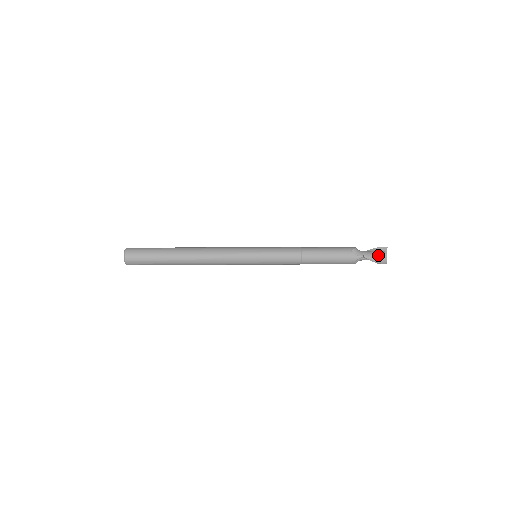
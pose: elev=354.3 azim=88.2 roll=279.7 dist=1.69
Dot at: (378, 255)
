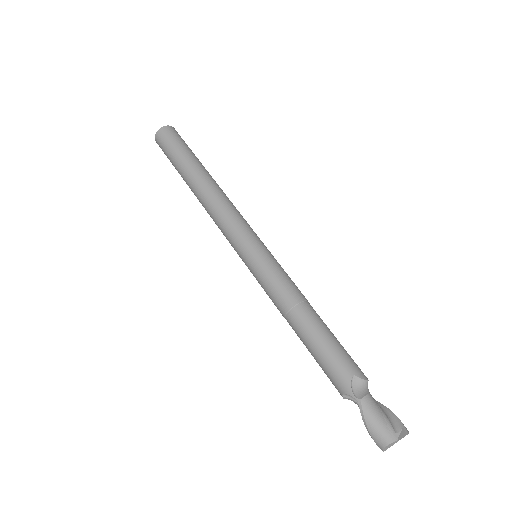
Dot at: (381, 425)
